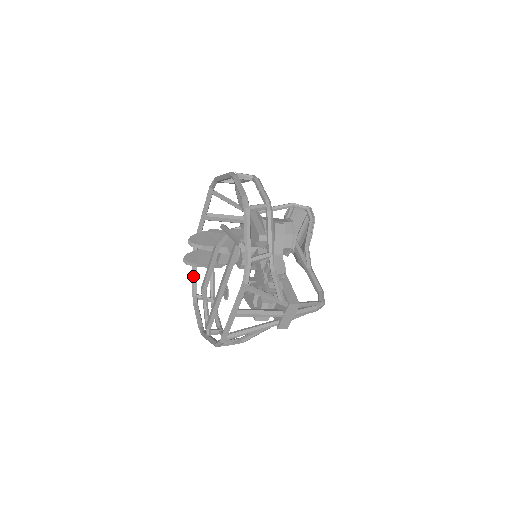
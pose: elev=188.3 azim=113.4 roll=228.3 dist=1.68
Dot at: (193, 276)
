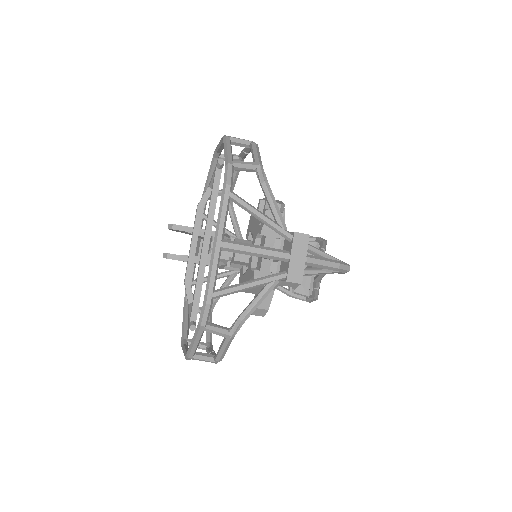
Dot at: (183, 321)
